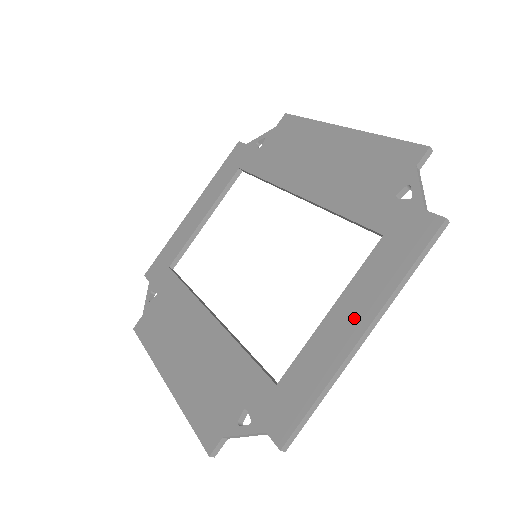
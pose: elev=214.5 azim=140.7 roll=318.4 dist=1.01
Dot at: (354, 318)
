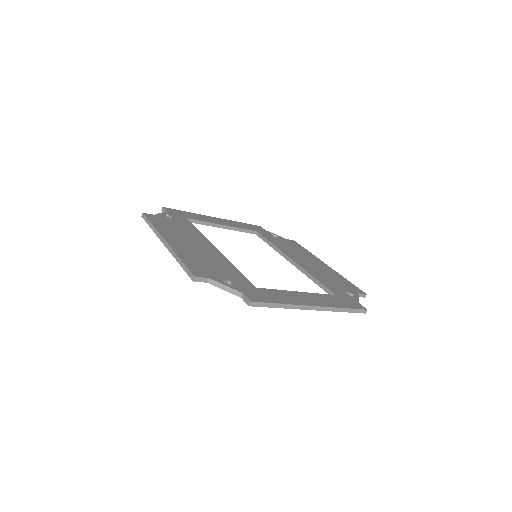
Dot at: (312, 300)
